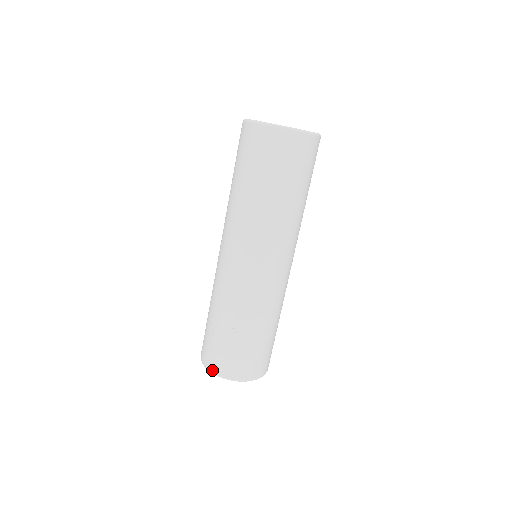
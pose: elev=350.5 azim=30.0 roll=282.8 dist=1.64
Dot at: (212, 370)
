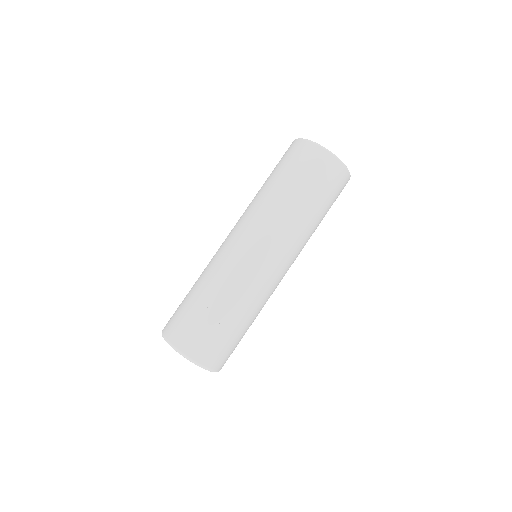
Dot at: (188, 354)
